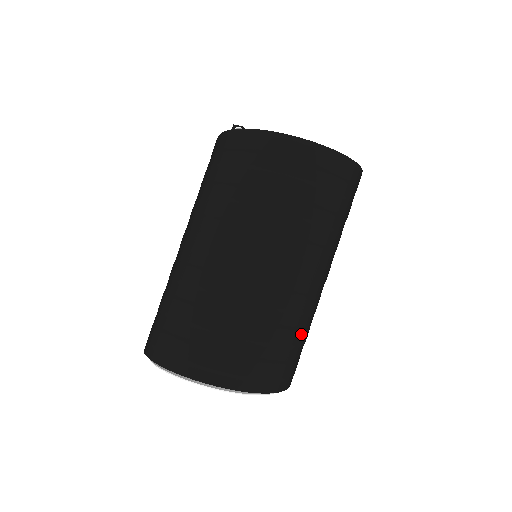
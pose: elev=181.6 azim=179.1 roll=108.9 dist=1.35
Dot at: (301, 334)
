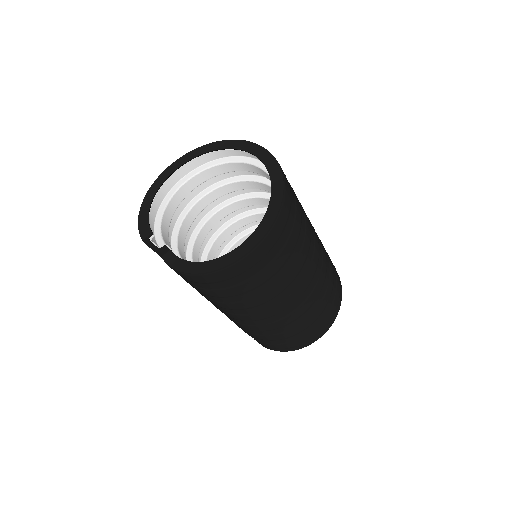
Dot at: occluded
